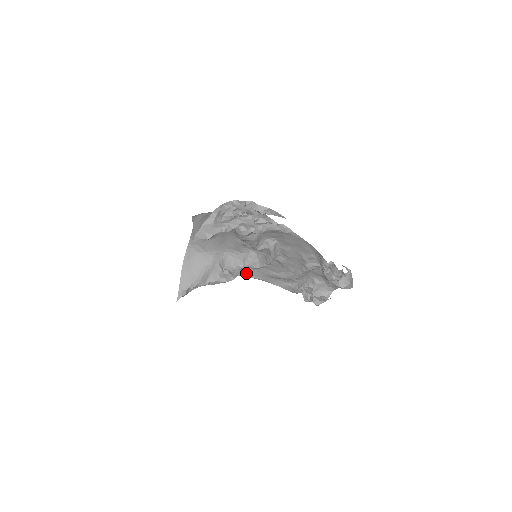
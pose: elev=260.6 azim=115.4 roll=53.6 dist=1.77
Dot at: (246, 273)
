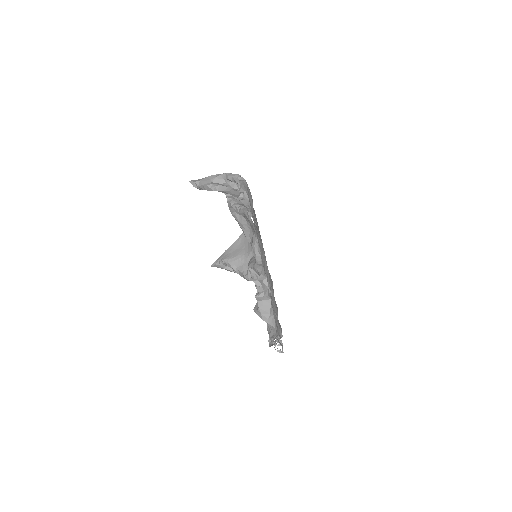
Dot at: occluded
